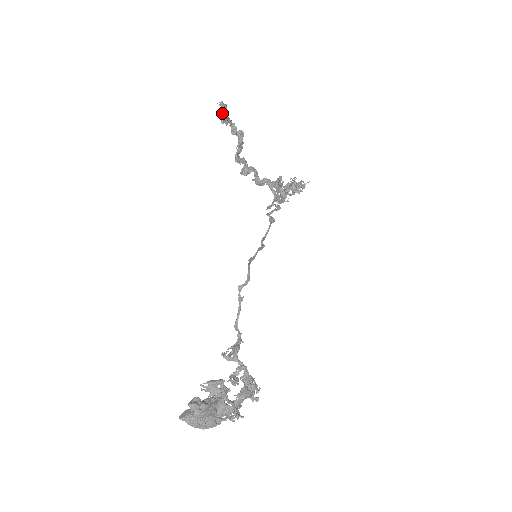
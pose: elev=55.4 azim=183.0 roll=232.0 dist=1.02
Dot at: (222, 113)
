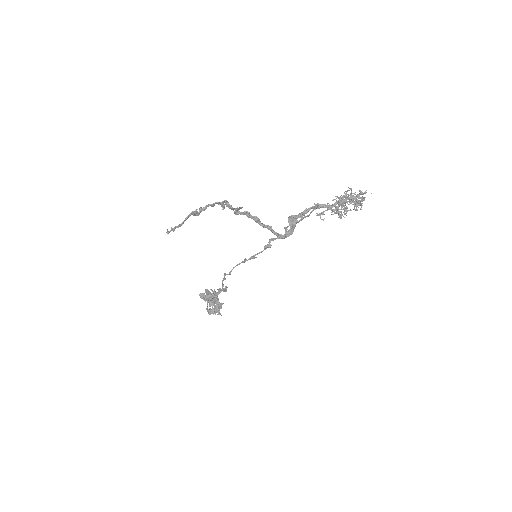
Dot at: occluded
